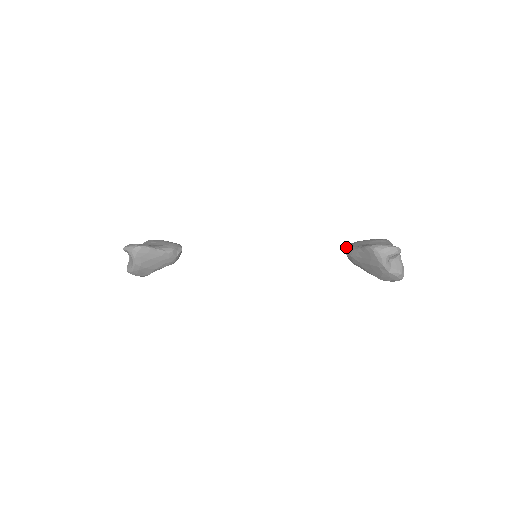
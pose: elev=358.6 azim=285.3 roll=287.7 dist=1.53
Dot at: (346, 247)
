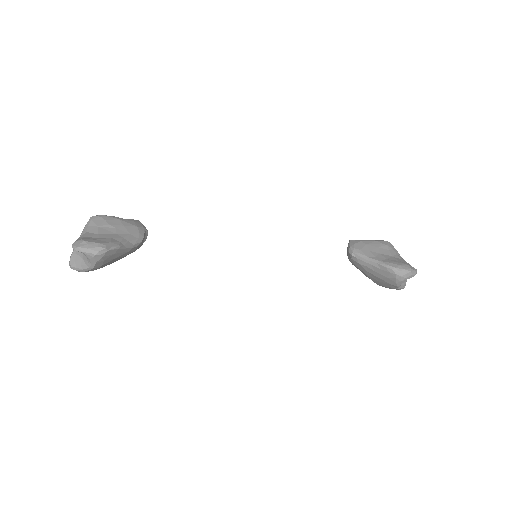
Dot at: (353, 251)
